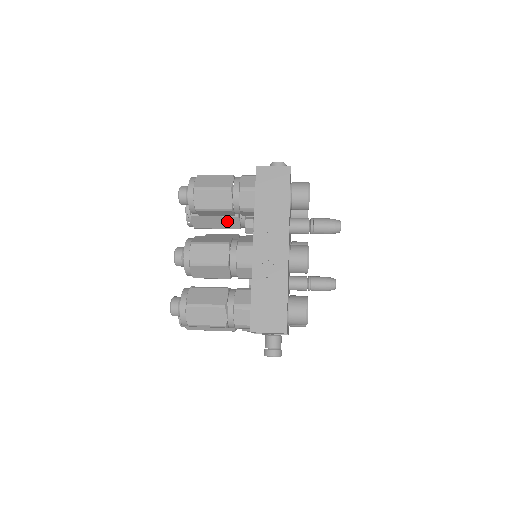
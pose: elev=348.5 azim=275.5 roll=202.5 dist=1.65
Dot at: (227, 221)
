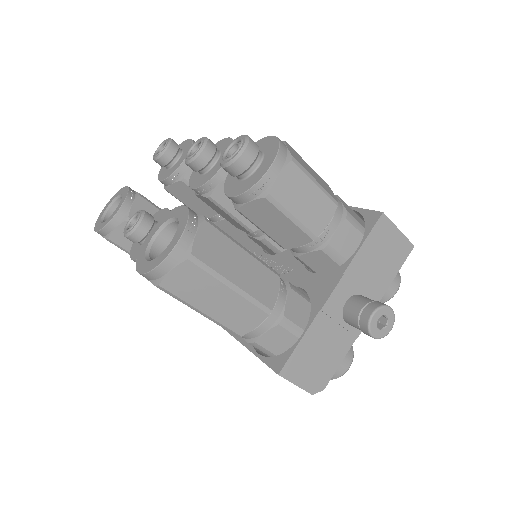
Dot at: occluded
